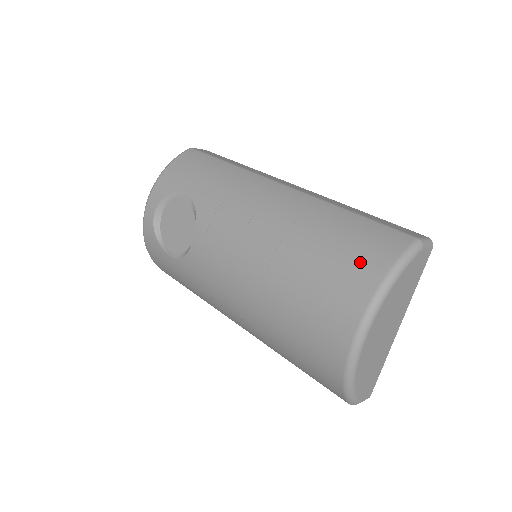
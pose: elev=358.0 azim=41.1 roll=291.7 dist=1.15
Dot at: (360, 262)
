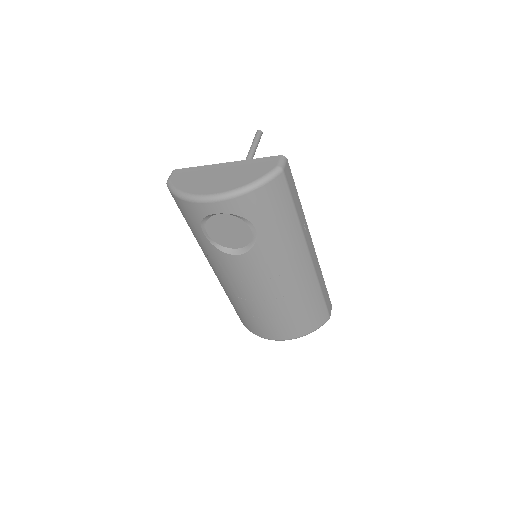
Dot at: (306, 325)
